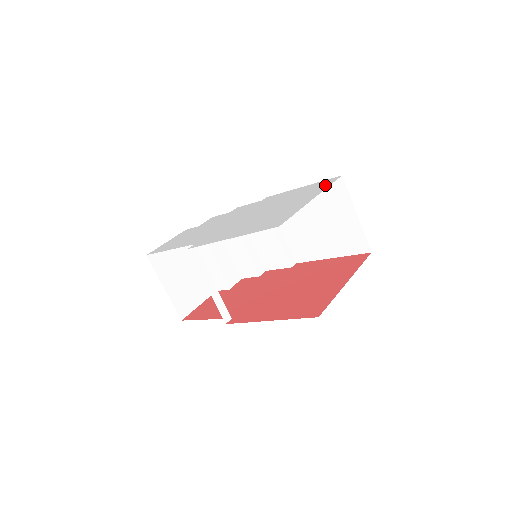
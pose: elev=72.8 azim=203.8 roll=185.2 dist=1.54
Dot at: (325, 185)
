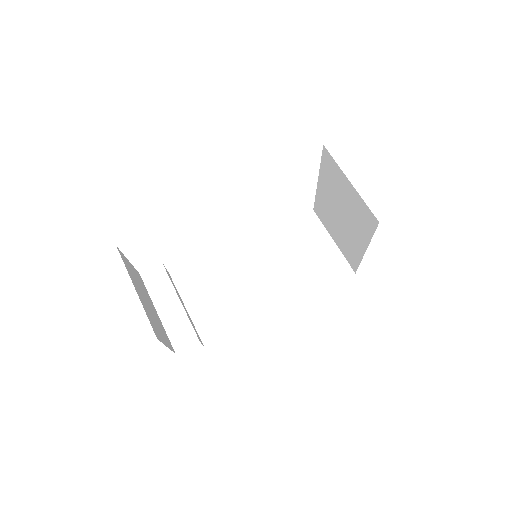
Dot at: occluded
